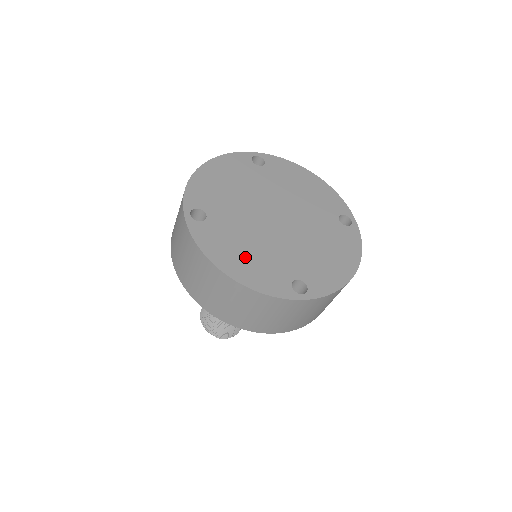
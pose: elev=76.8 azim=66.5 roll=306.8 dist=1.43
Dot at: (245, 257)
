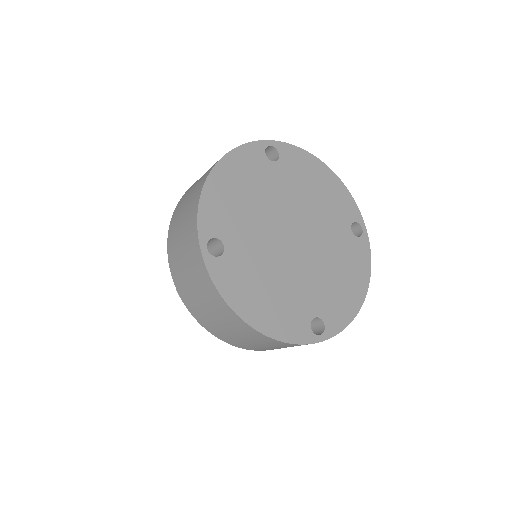
Dot at: (266, 298)
